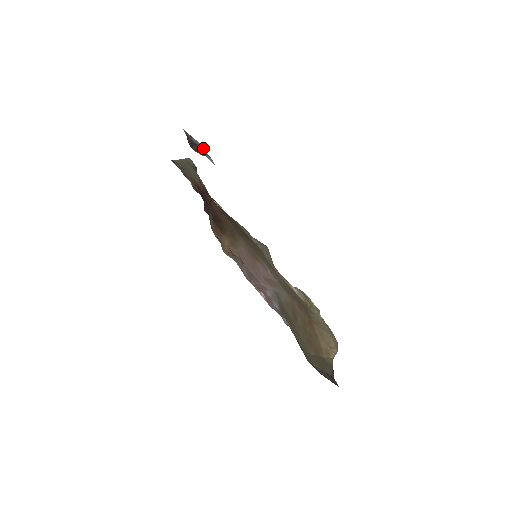
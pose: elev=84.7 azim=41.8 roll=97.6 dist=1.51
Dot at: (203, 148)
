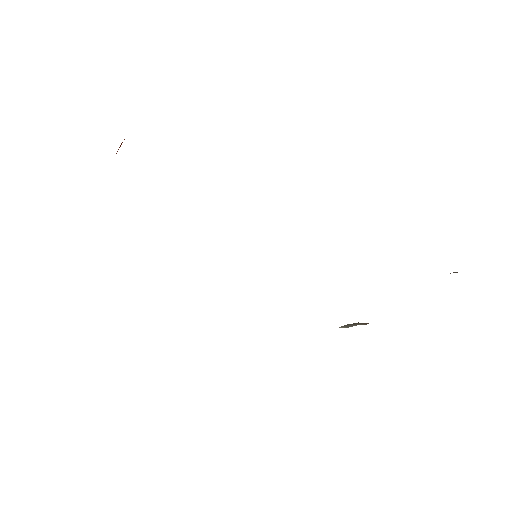
Dot at: occluded
